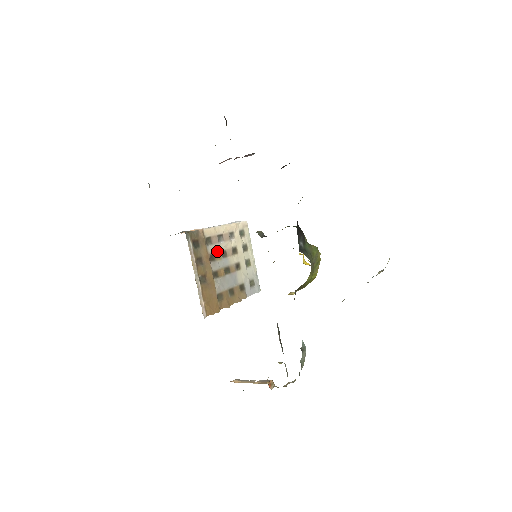
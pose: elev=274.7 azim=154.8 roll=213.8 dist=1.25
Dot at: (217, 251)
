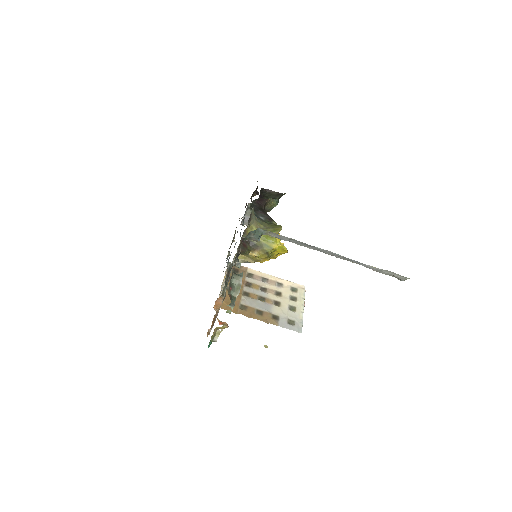
Dot at: (256, 284)
